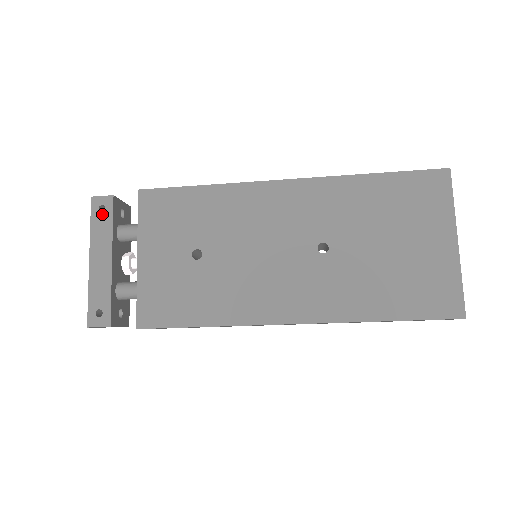
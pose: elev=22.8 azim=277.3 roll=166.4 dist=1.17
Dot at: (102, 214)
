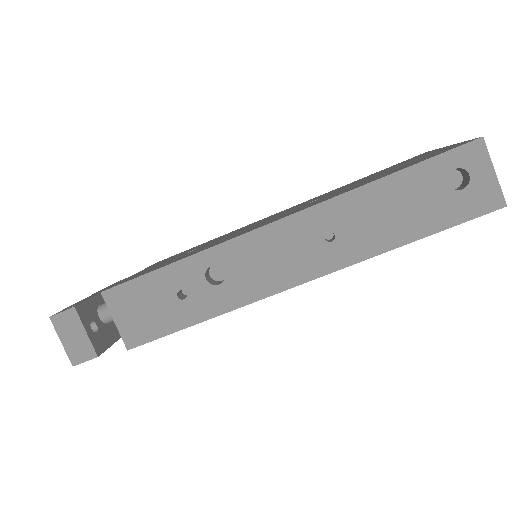
Dot at: occluded
